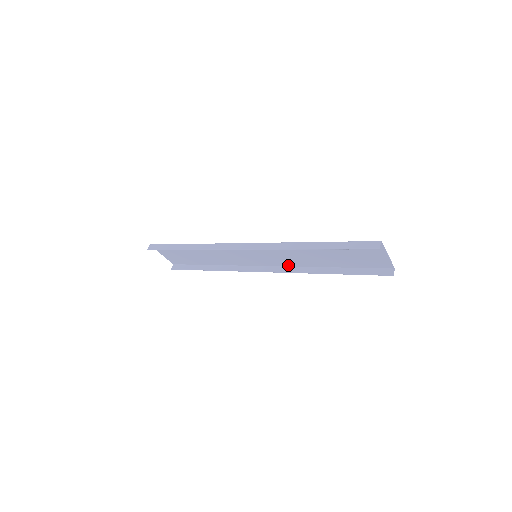
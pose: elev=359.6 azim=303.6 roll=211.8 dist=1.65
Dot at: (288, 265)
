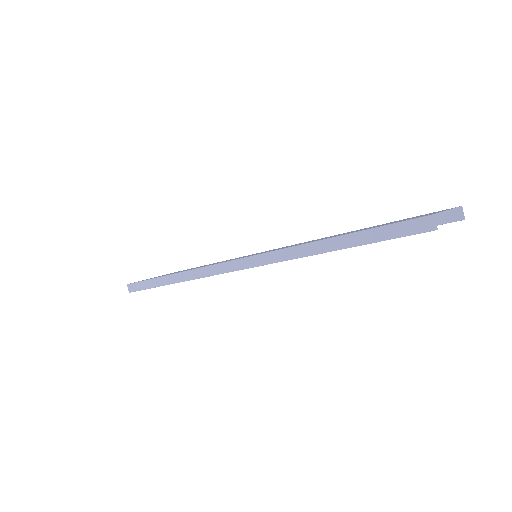
Dot at: occluded
